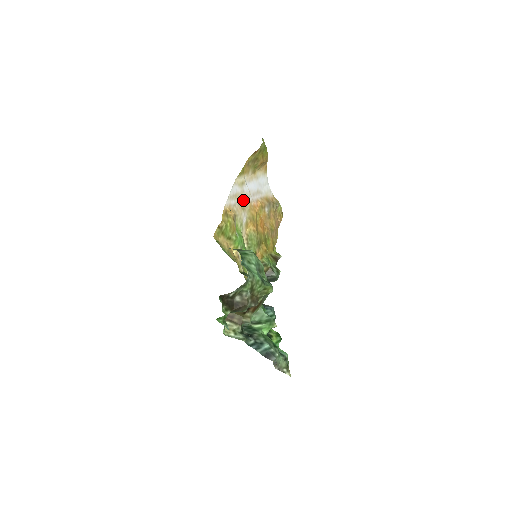
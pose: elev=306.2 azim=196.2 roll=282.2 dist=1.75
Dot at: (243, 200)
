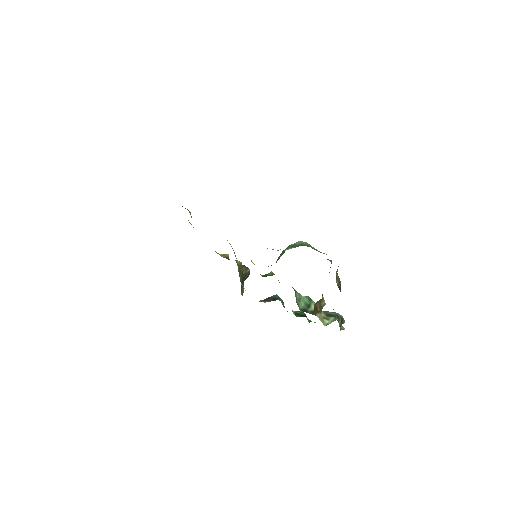
Dot at: occluded
